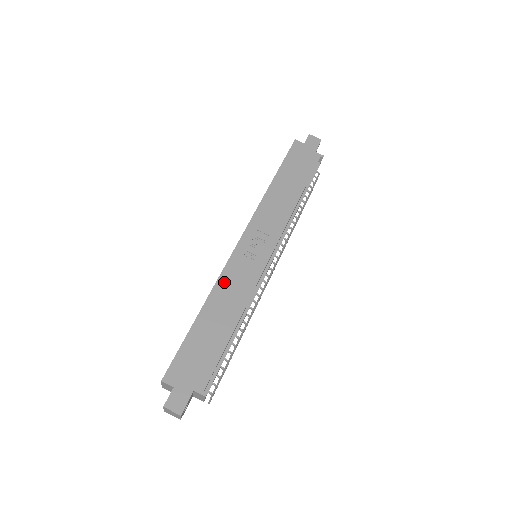
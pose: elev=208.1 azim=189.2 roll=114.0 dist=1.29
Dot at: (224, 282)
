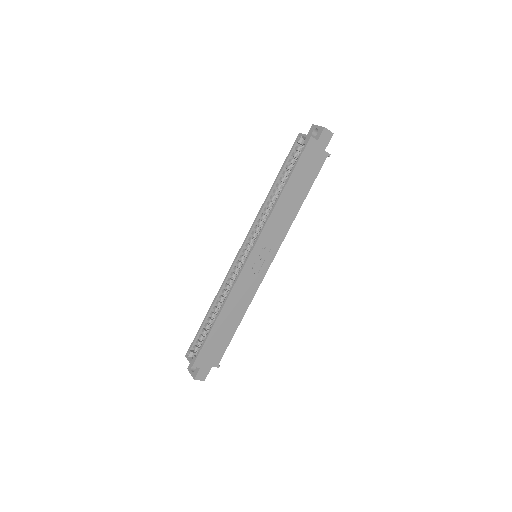
Dot at: (235, 293)
